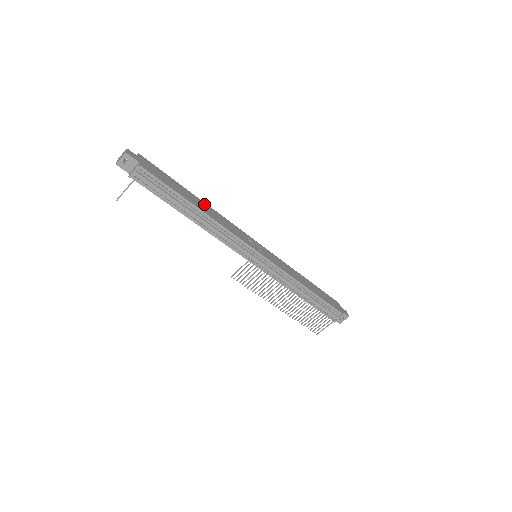
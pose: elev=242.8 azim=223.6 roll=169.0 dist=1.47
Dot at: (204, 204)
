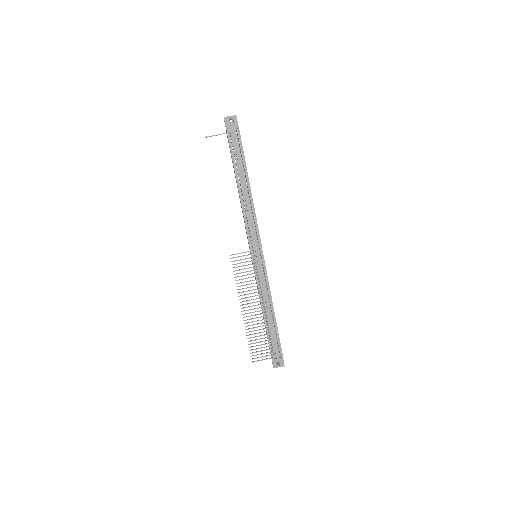
Dot at: occluded
